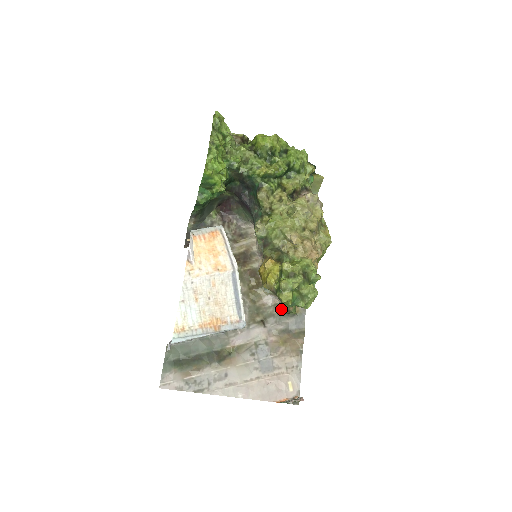
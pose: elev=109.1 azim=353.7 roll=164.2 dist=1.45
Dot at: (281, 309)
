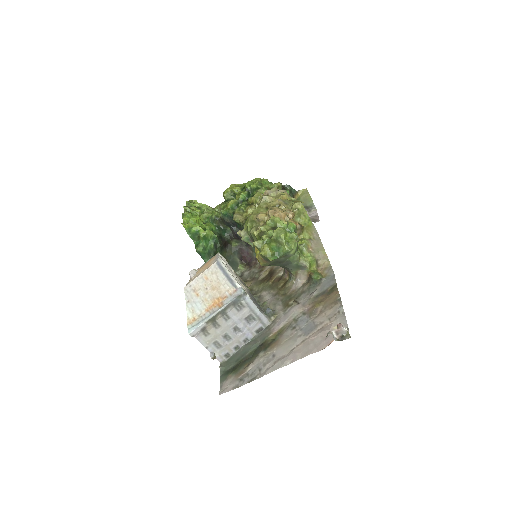
Dot at: (309, 284)
